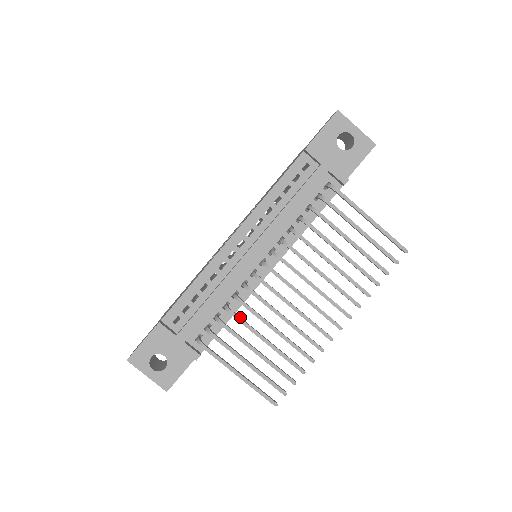
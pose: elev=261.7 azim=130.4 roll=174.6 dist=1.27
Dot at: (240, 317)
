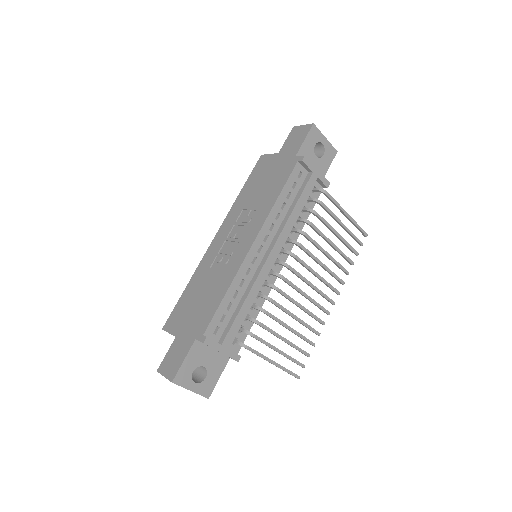
Dot at: (270, 314)
